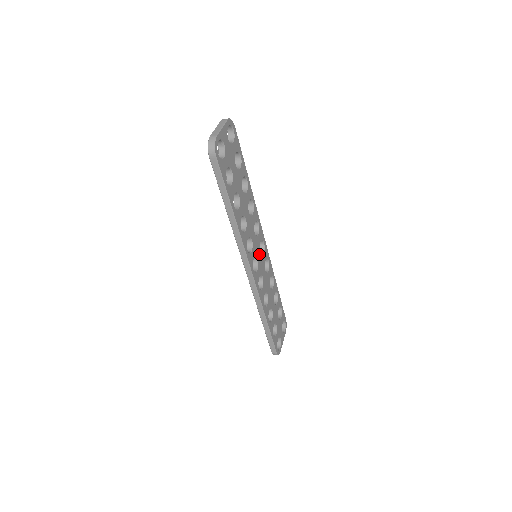
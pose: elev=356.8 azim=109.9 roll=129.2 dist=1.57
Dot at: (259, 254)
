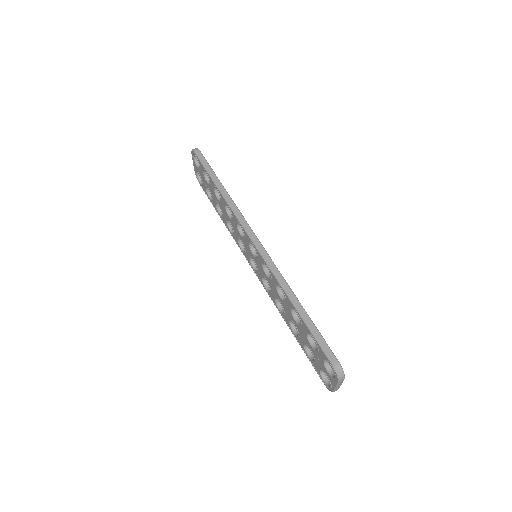
Dot at: occluded
